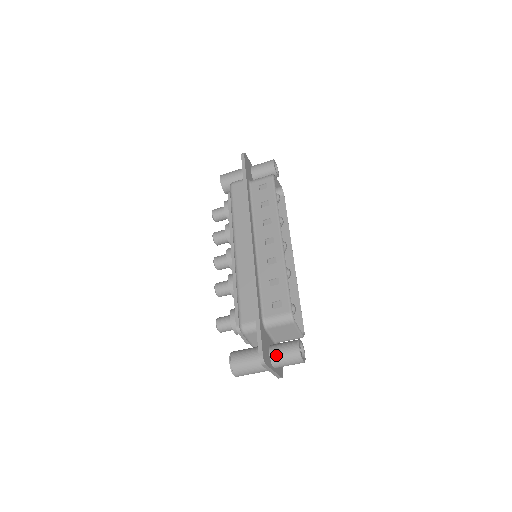
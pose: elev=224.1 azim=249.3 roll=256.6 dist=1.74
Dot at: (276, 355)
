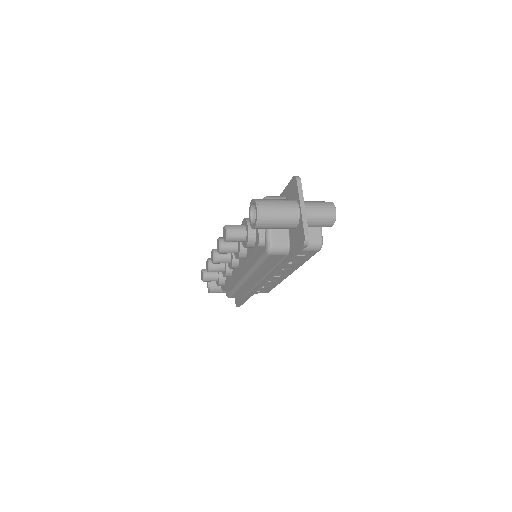
Dot at: occluded
